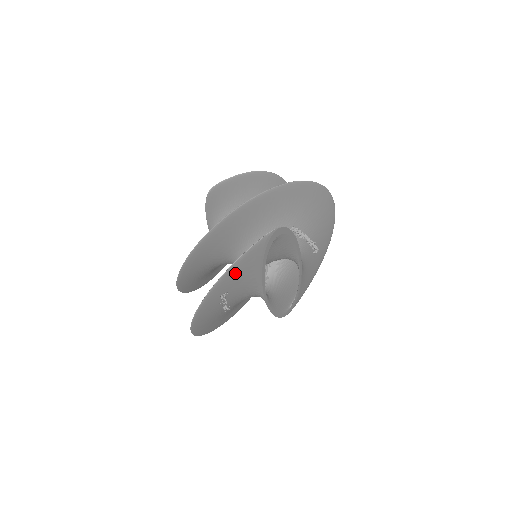
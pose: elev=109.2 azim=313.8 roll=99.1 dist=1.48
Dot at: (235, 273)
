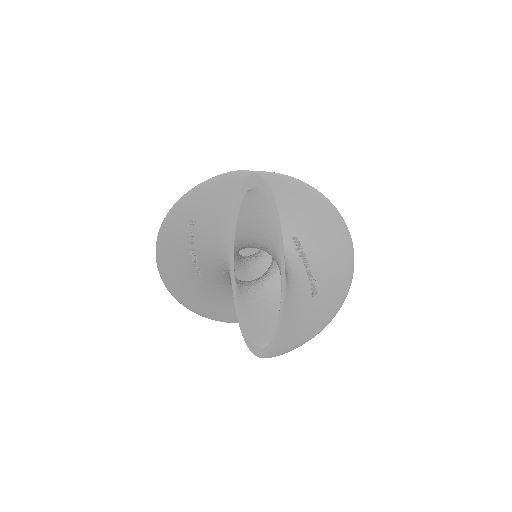
Dot at: (206, 196)
